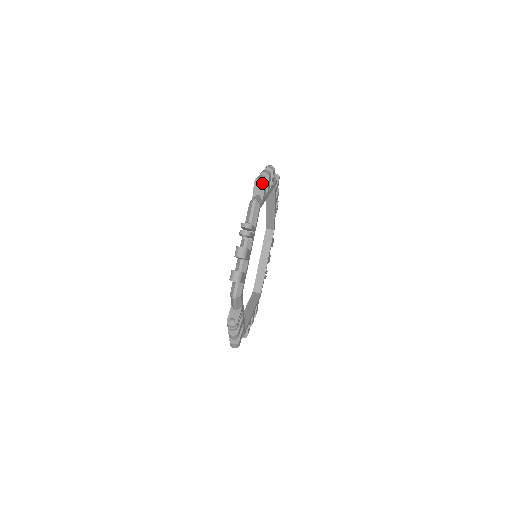
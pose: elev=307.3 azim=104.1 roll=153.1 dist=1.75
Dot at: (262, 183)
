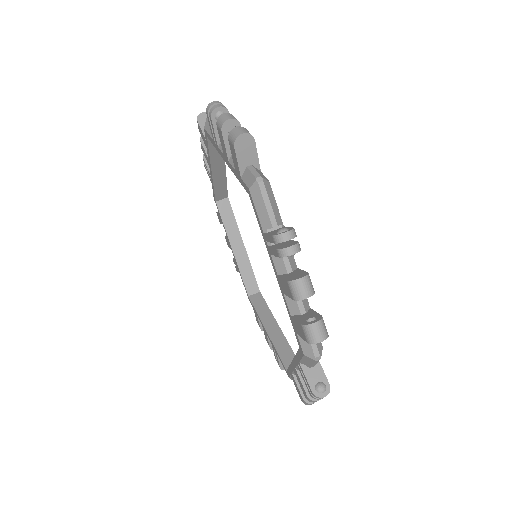
Dot at: (323, 337)
